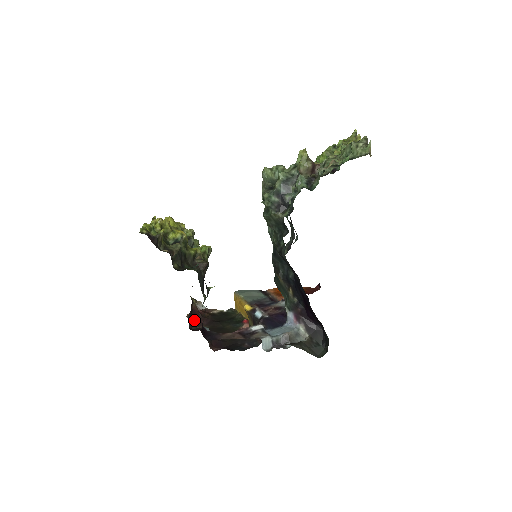
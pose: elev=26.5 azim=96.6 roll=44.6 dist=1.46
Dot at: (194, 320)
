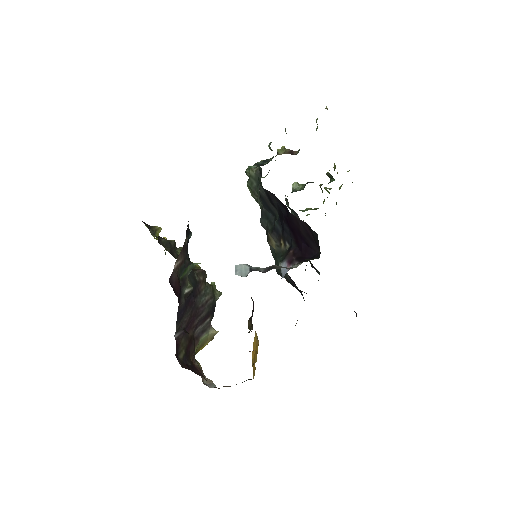
Dot at: (190, 368)
